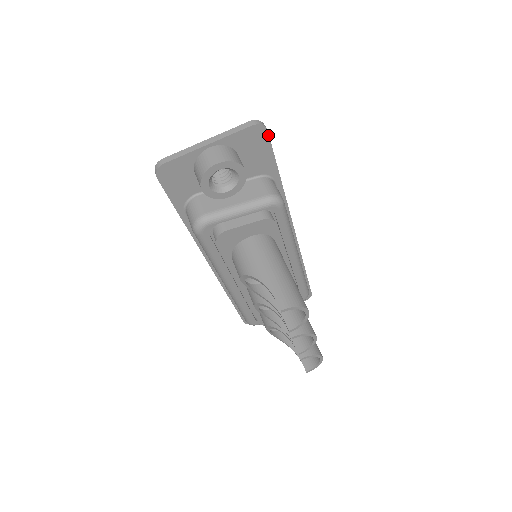
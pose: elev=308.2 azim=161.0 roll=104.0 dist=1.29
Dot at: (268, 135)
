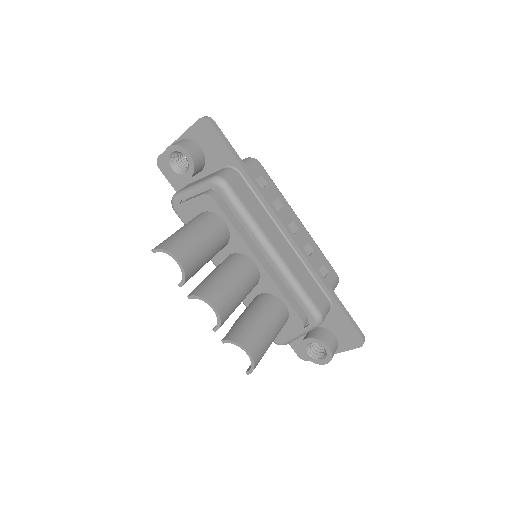
Dot at: (214, 127)
